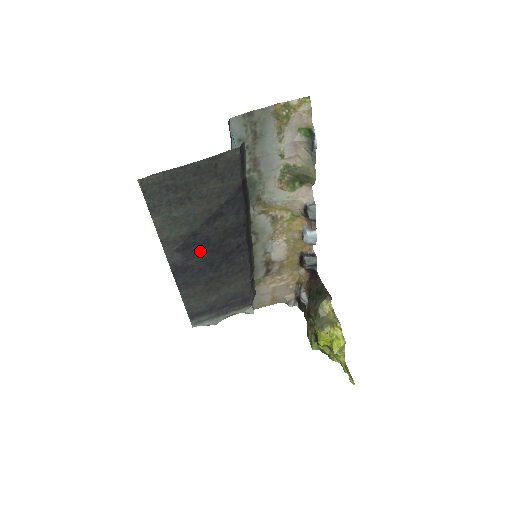
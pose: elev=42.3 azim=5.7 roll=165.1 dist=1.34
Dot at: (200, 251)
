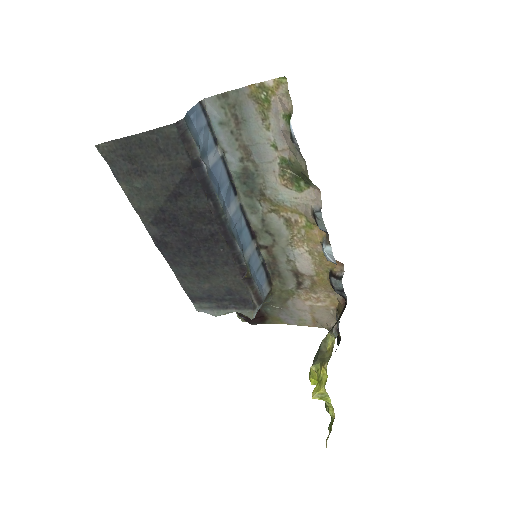
Dot at: (173, 229)
